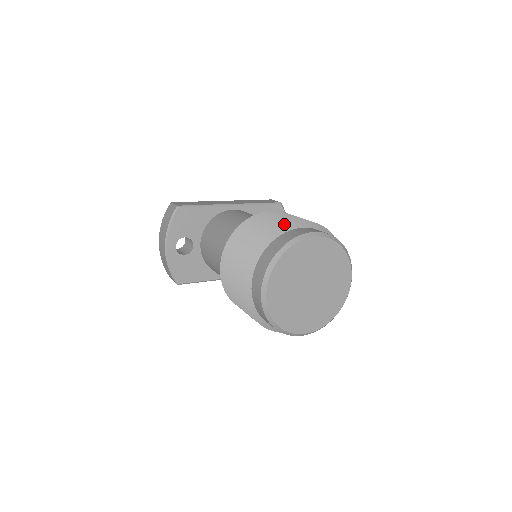
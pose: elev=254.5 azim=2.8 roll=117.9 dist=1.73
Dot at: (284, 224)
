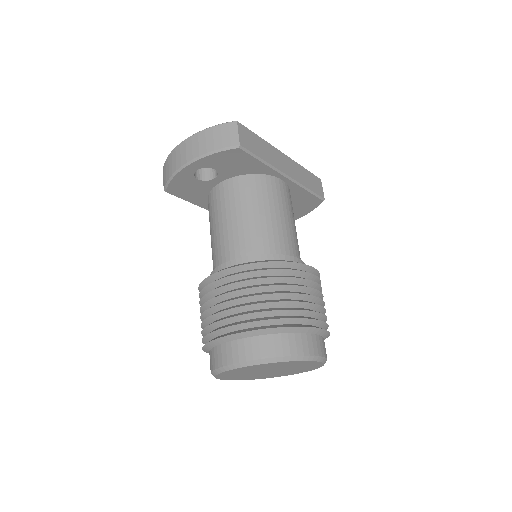
Dot at: (306, 320)
